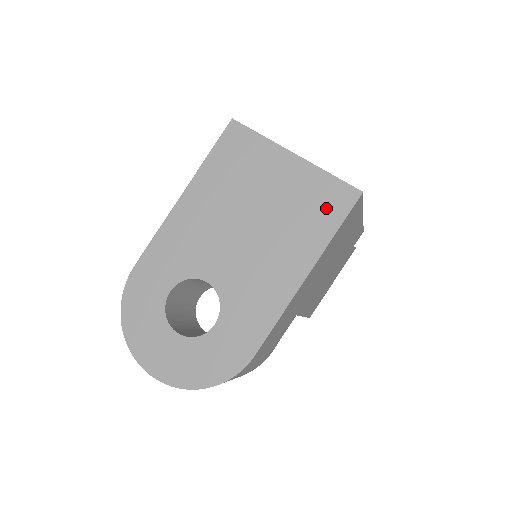
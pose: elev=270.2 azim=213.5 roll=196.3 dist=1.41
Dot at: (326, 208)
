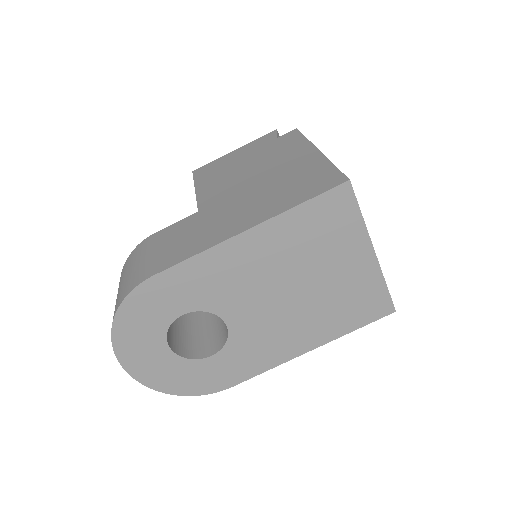
Dot at: (362, 310)
